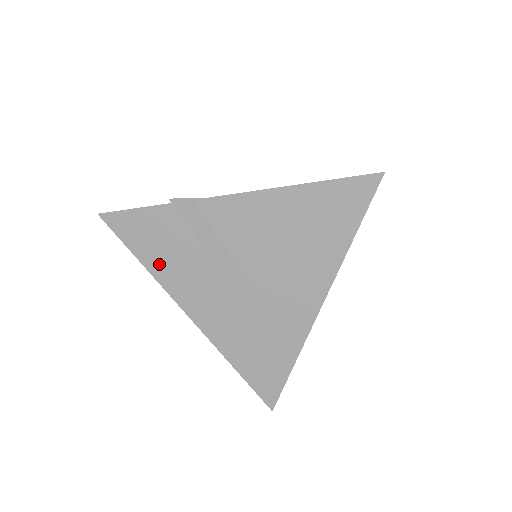
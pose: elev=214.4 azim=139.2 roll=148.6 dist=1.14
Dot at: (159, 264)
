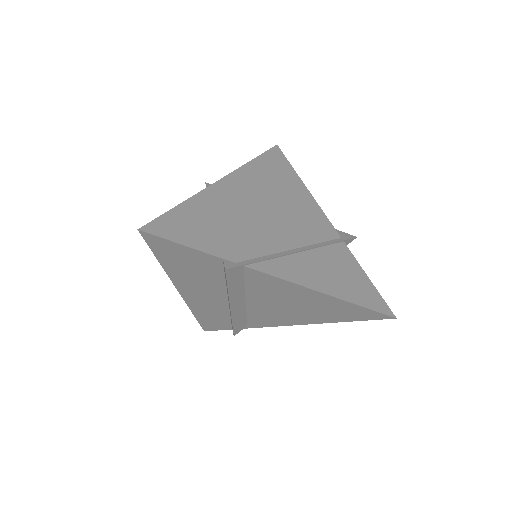
Dot at: (177, 270)
